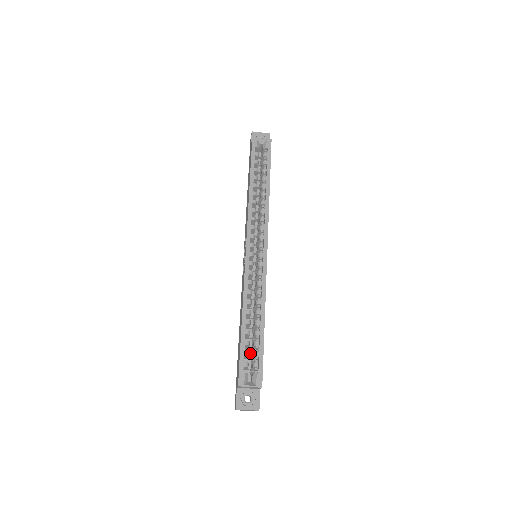
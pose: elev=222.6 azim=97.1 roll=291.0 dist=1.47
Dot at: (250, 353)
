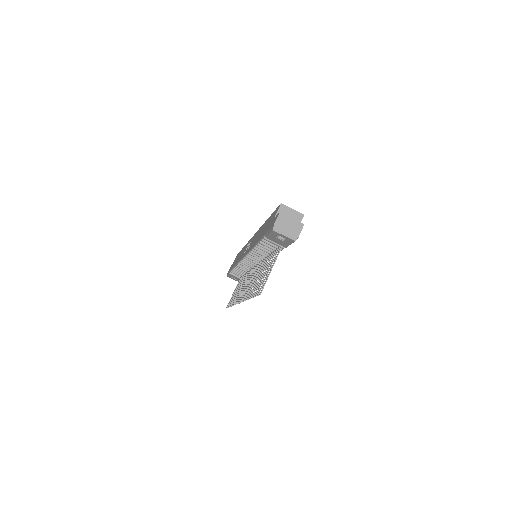
Dot at: occluded
